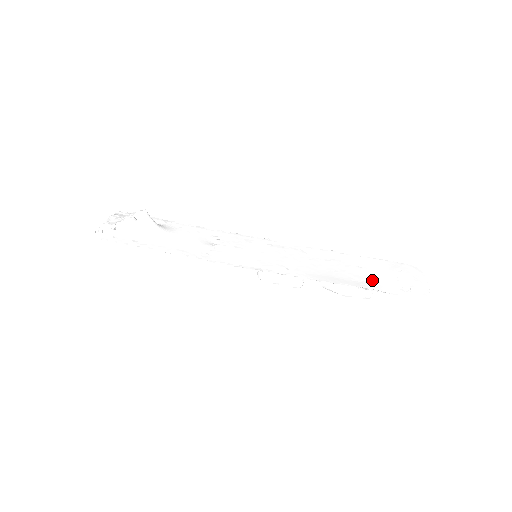
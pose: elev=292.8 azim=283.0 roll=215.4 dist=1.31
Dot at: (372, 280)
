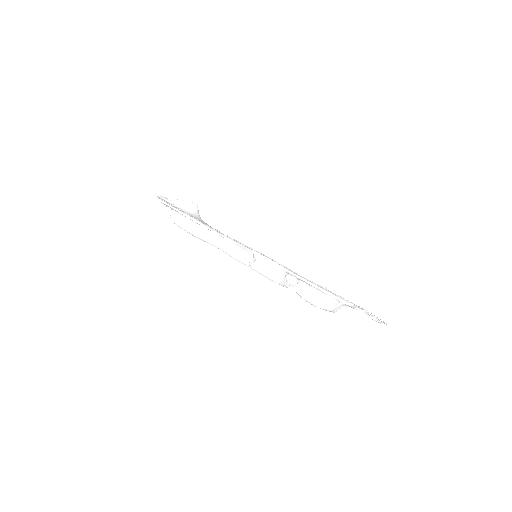
Dot at: occluded
